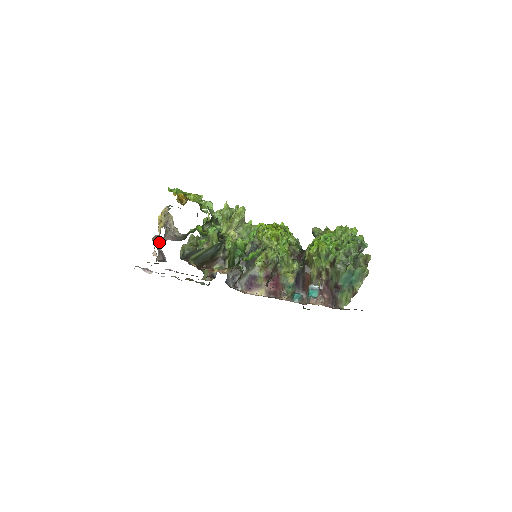
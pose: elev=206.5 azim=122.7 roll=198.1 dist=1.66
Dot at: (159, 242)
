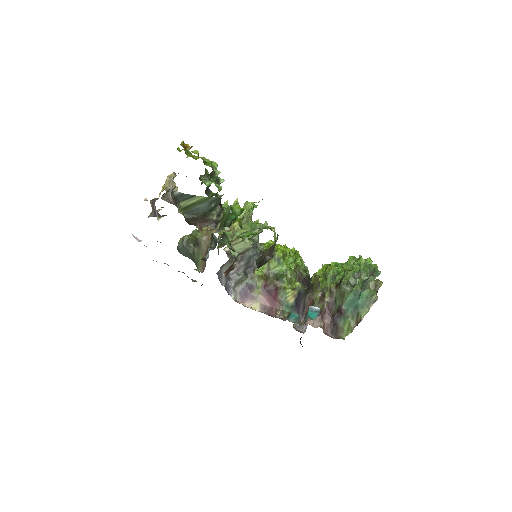
Dot at: (157, 212)
